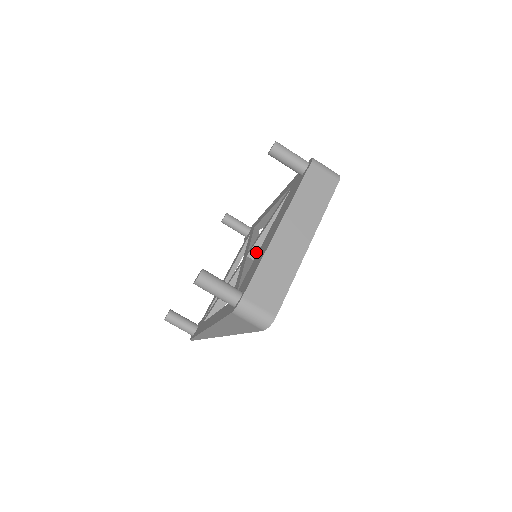
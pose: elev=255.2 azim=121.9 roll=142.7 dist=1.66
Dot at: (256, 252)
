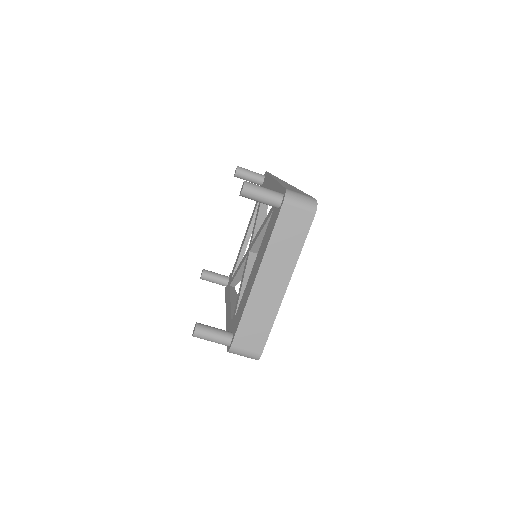
Dot at: (257, 249)
